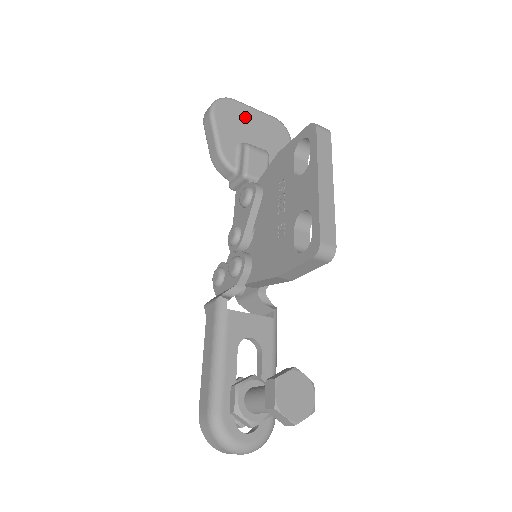
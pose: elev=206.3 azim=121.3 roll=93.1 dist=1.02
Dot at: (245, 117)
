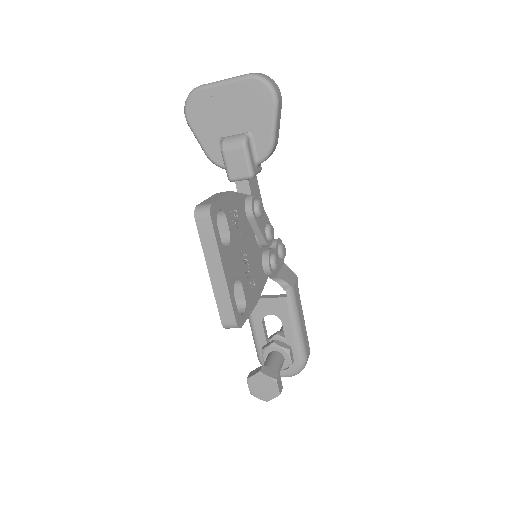
Dot at: (216, 102)
